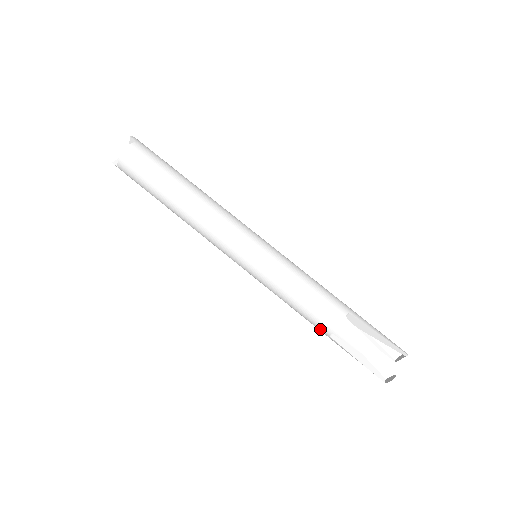
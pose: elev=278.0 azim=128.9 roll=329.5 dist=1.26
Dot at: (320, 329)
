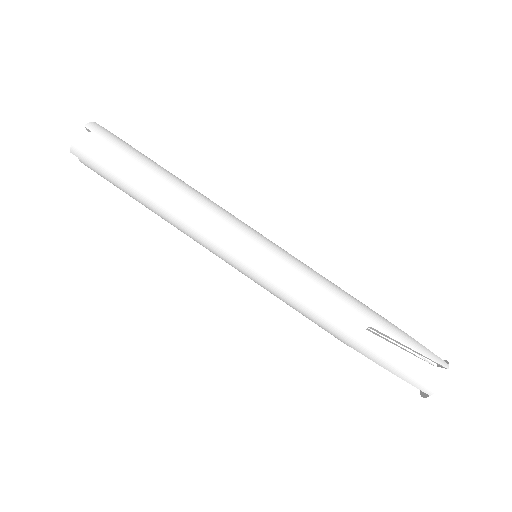
Dot at: (338, 339)
